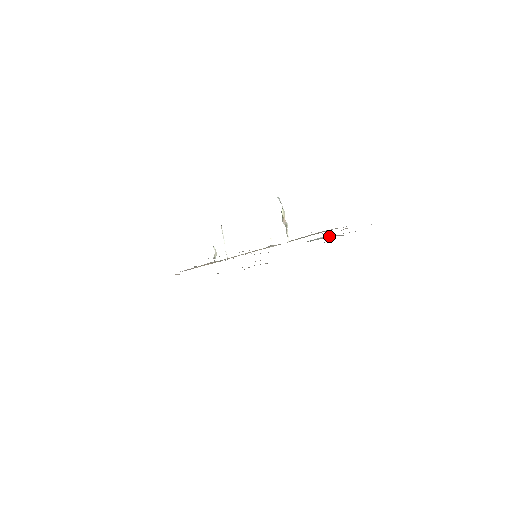
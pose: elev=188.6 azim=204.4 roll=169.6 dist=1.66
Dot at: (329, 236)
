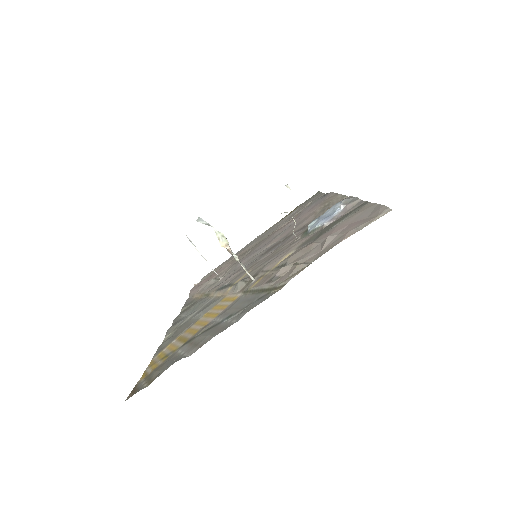
Dot at: (329, 218)
